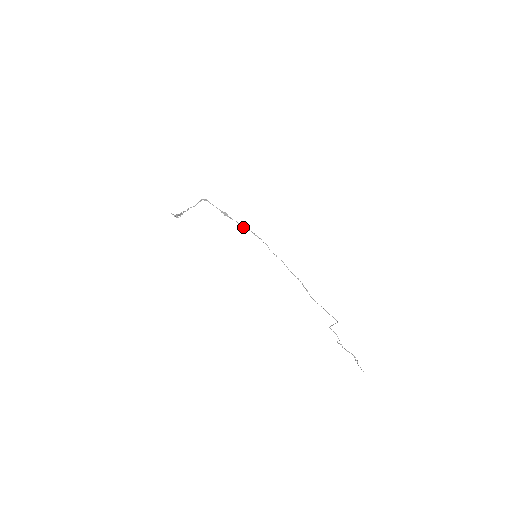
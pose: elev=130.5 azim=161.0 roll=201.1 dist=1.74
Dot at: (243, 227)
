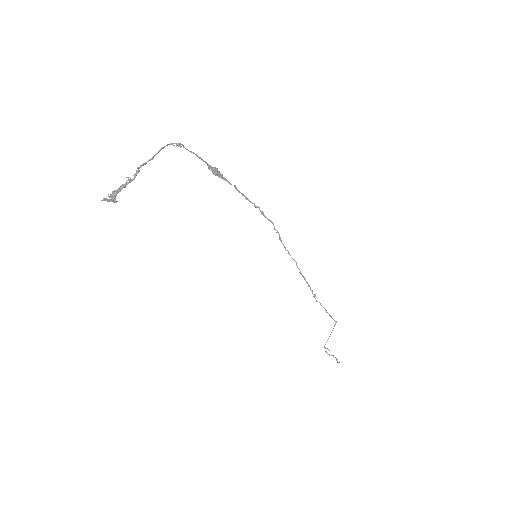
Dot at: occluded
